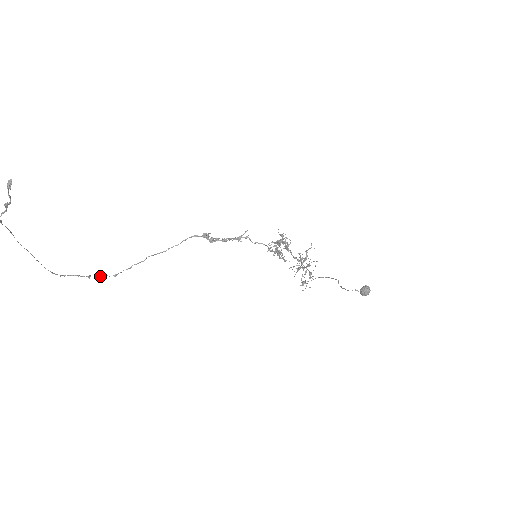
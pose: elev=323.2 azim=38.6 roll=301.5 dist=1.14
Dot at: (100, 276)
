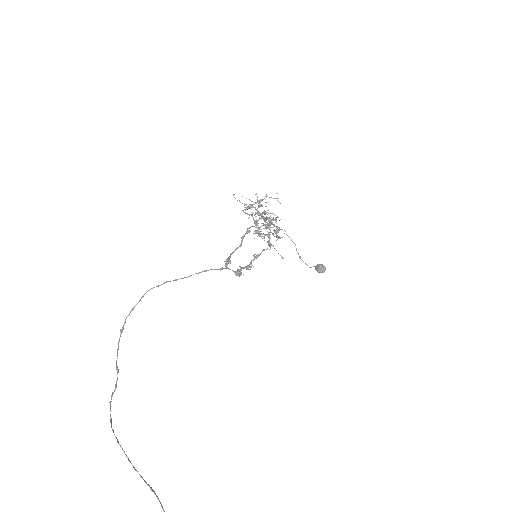
Dot at: occluded
